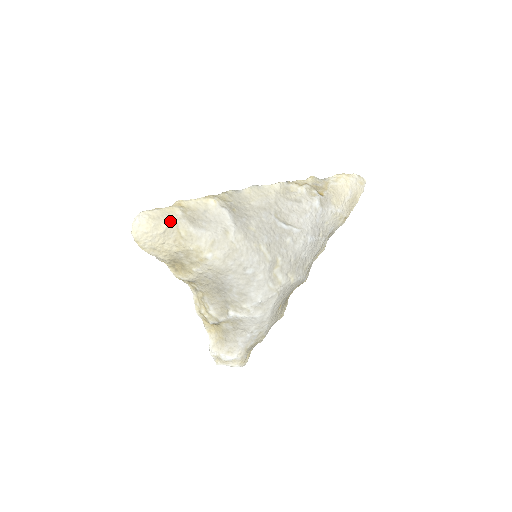
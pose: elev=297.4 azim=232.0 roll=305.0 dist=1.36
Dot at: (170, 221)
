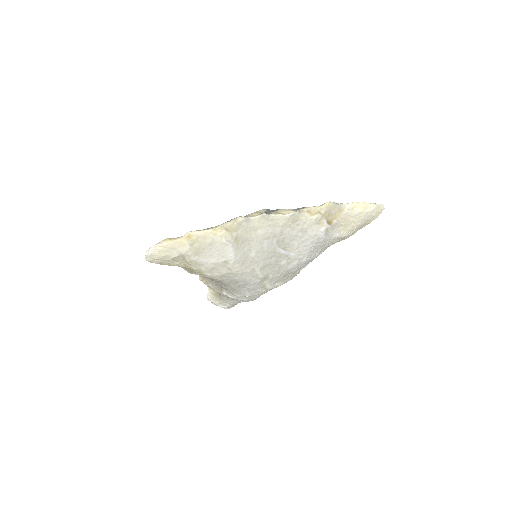
Dot at: (178, 253)
